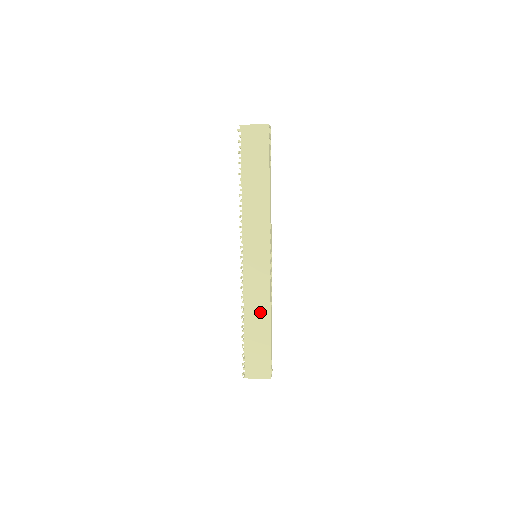
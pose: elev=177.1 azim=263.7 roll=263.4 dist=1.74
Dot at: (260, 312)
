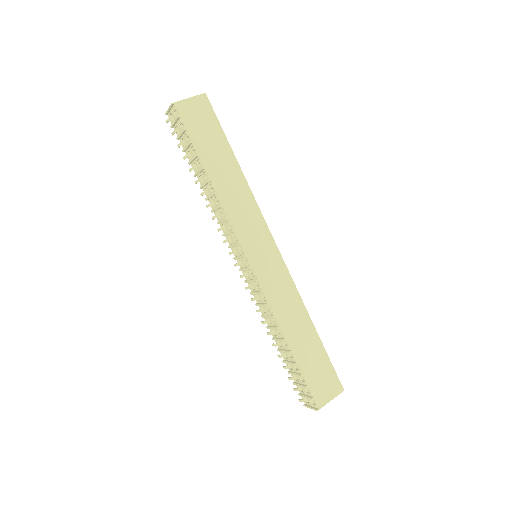
Dot at: (297, 317)
